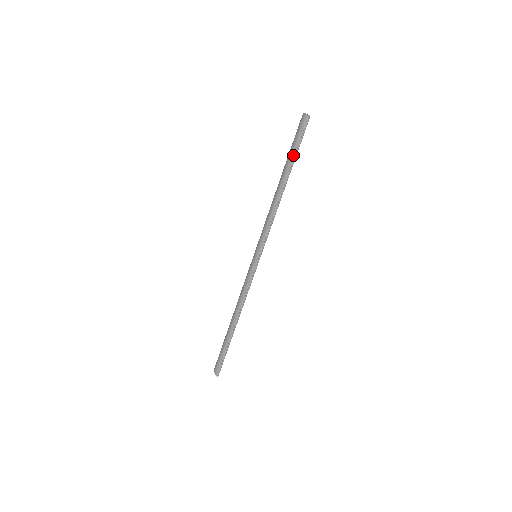
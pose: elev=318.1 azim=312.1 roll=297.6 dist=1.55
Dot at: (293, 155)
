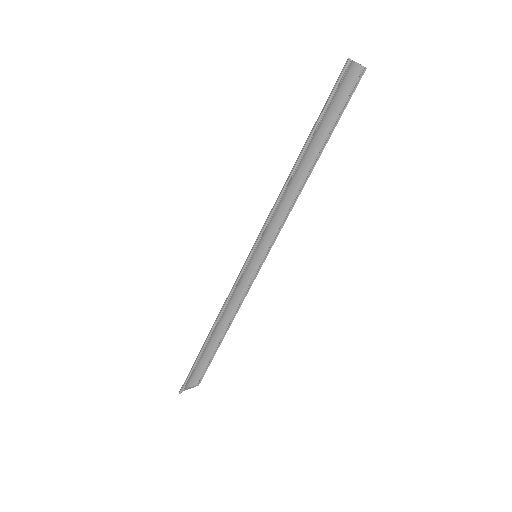
Dot at: (318, 117)
